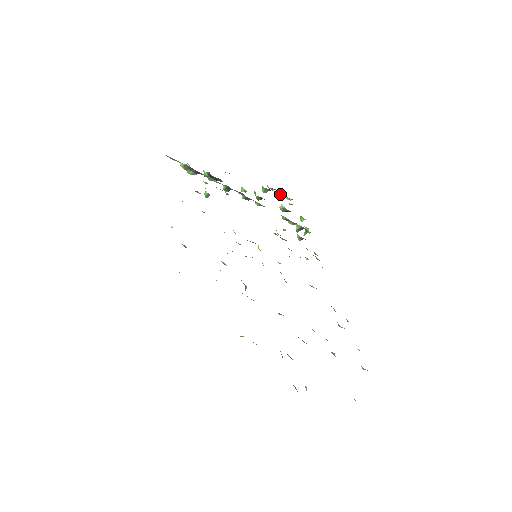
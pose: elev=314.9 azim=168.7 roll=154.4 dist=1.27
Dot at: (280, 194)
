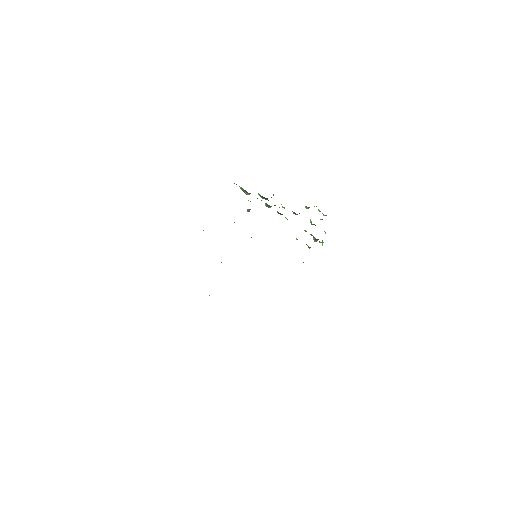
Dot at: (318, 210)
